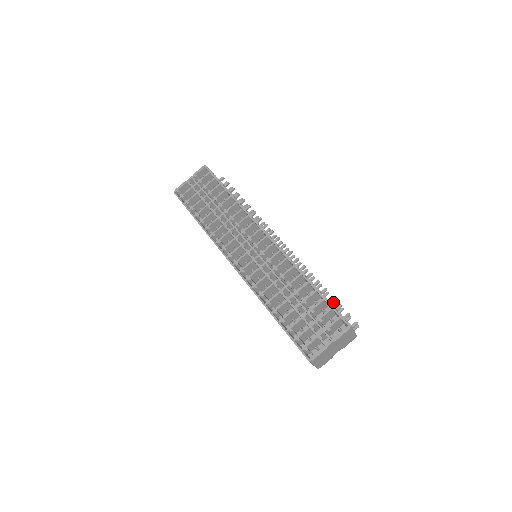
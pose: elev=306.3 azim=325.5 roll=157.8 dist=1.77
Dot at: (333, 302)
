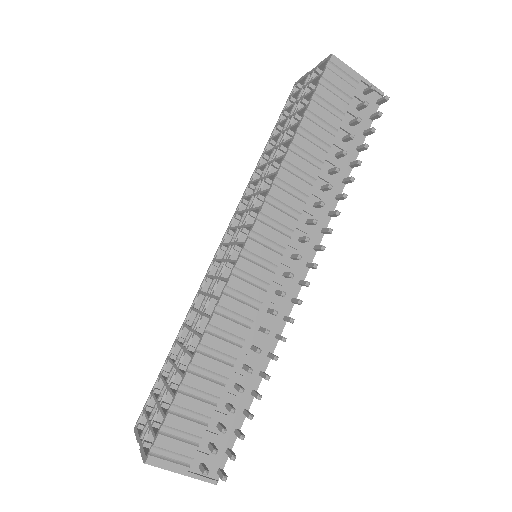
Dot at: (246, 415)
